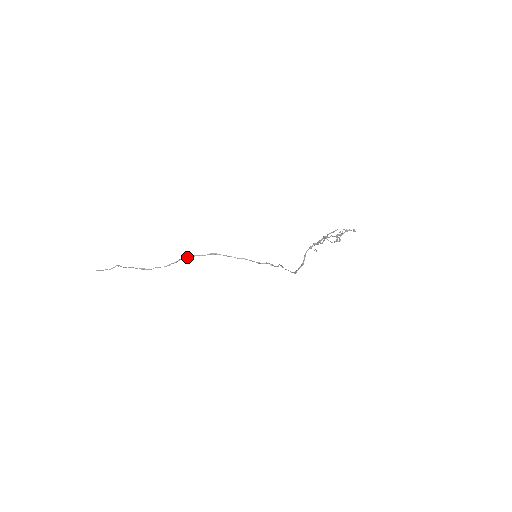
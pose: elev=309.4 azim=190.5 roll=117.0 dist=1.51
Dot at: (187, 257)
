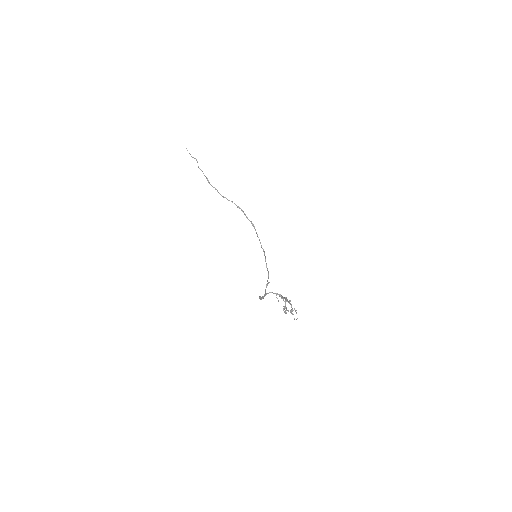
Dot at: (238, 206)
